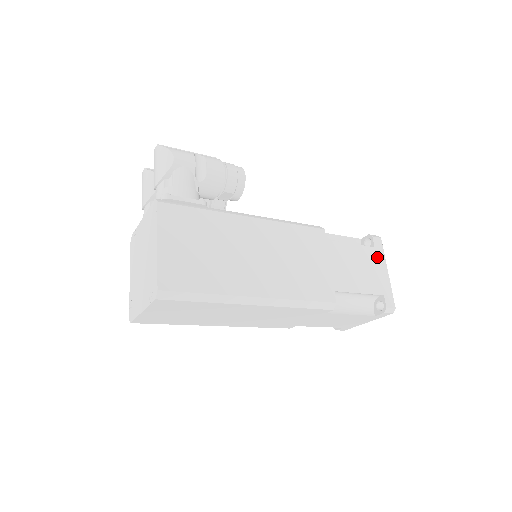
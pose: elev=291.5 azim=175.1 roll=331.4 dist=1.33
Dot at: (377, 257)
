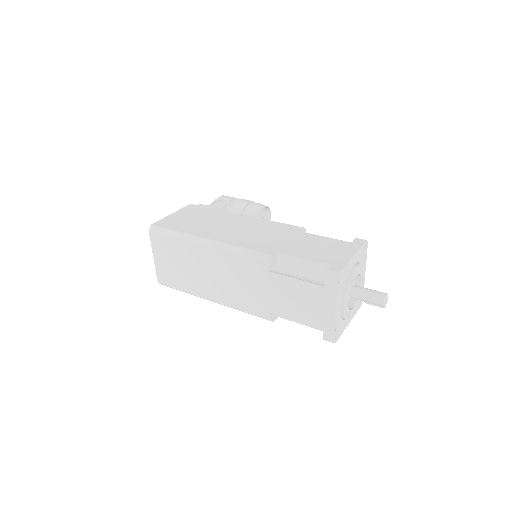
Dot at: (349, 247)
